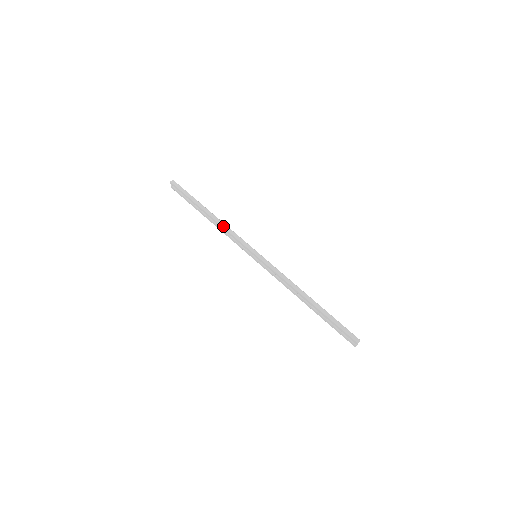
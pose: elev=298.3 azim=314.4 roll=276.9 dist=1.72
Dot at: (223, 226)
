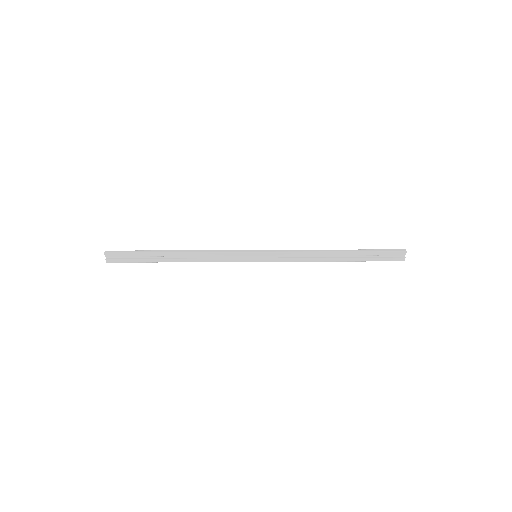
Dot at: (201, 252)
